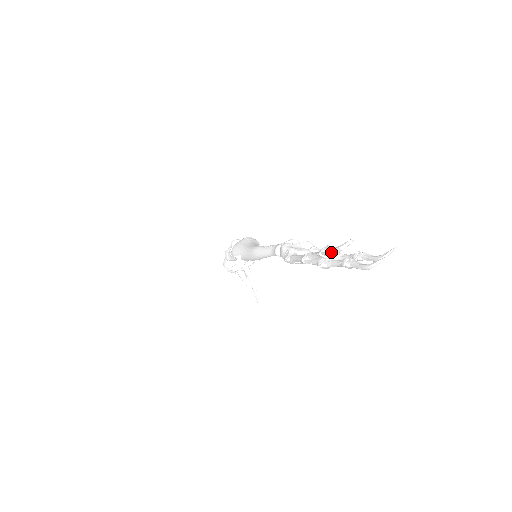
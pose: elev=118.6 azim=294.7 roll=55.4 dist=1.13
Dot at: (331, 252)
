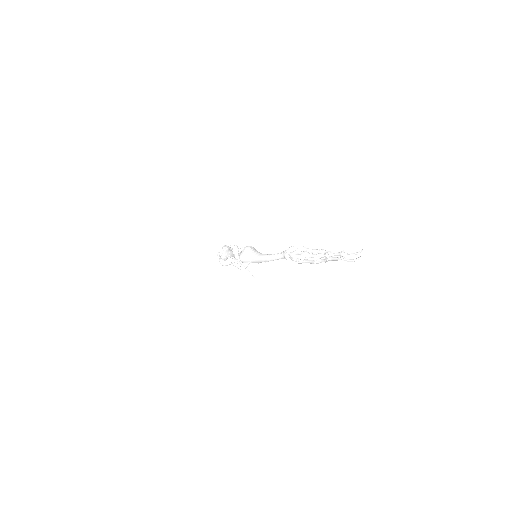
Dot at: (336, 260)
